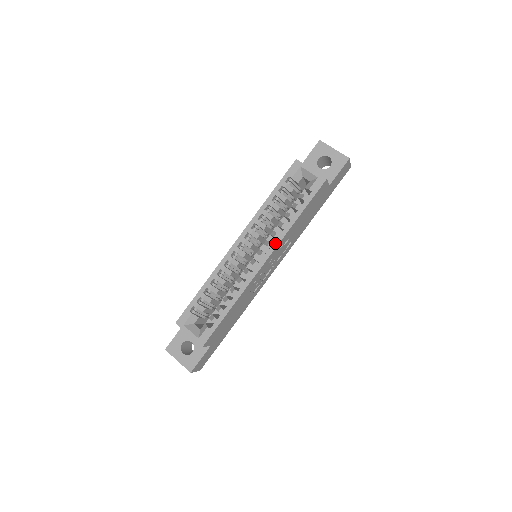
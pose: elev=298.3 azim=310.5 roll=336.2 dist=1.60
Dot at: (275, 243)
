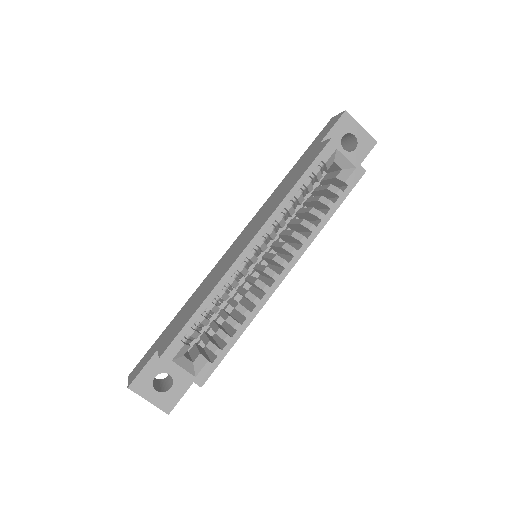
Dot at: (301, 250)
